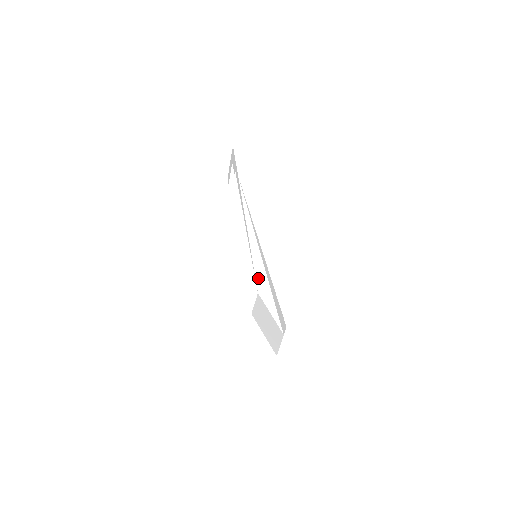
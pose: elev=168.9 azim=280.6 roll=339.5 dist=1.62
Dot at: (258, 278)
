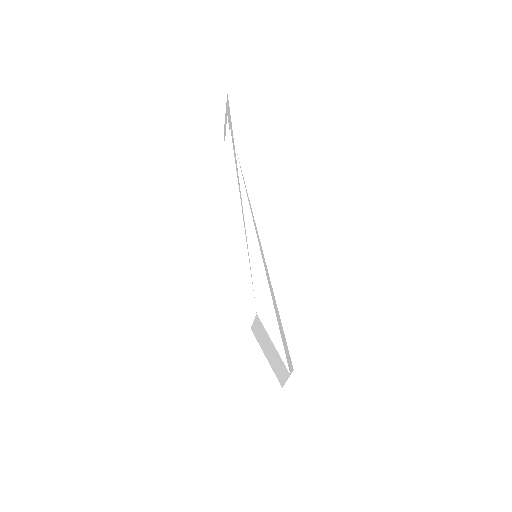
Dot at: (257, 291)
